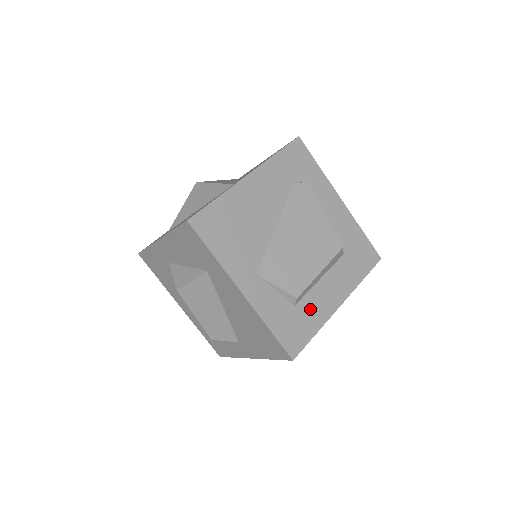
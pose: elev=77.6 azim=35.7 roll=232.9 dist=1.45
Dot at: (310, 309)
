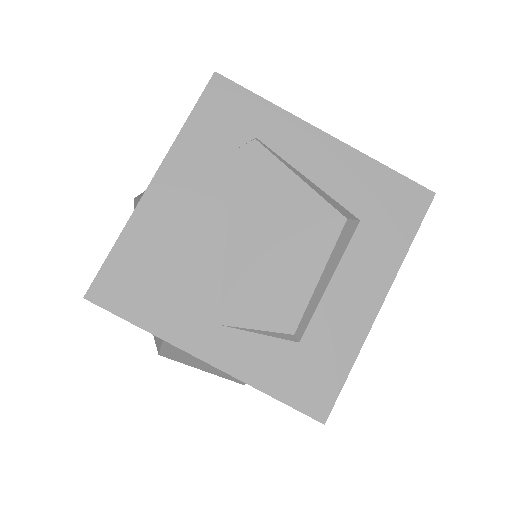
Dot at: (328, 335)
